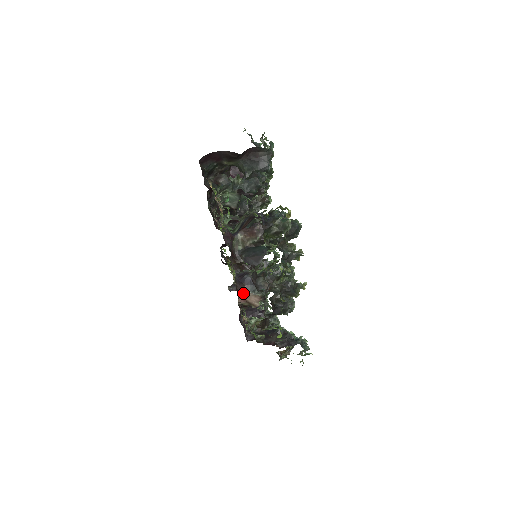
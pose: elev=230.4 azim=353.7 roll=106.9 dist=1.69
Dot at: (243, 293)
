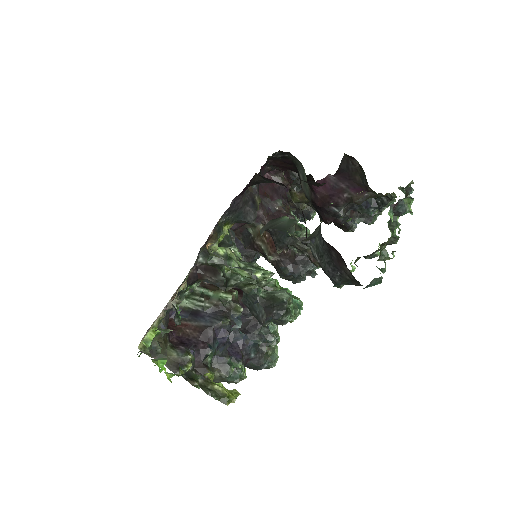
Dot at: occluded
